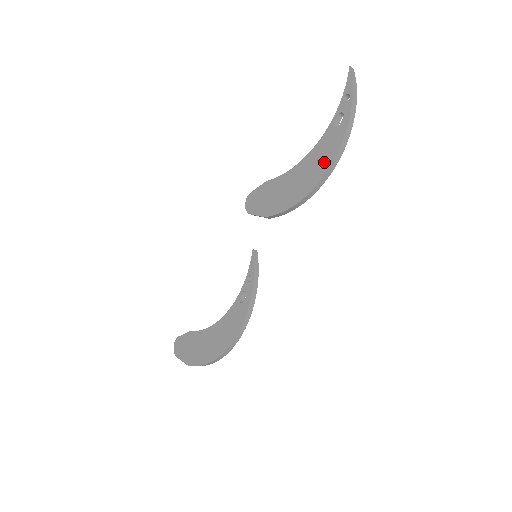
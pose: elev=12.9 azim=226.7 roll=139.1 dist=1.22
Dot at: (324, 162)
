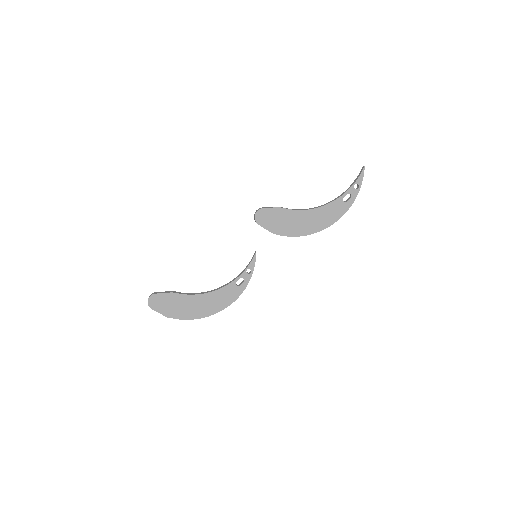
Dot at: (330, 219)
